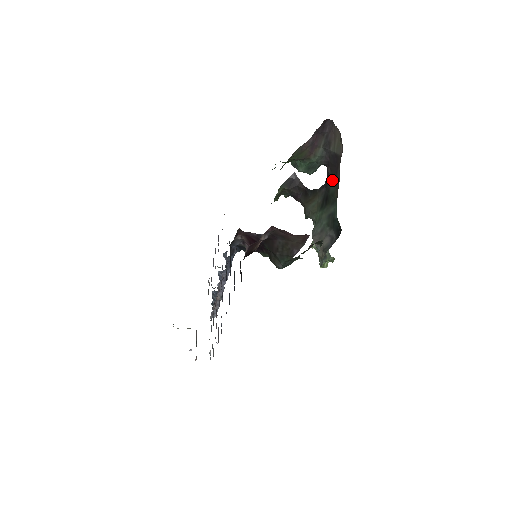
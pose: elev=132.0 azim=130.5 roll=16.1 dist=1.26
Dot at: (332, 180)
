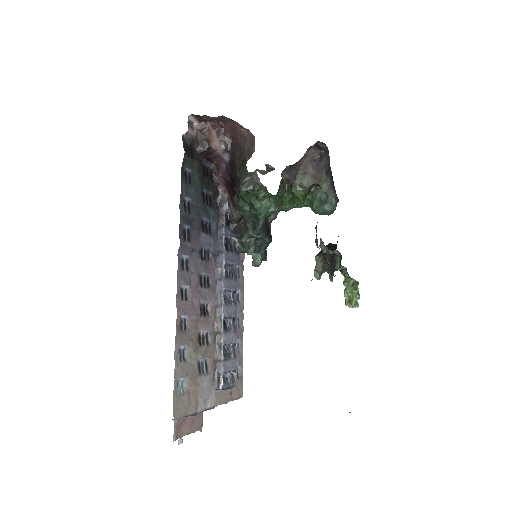
Dot at: occluded
